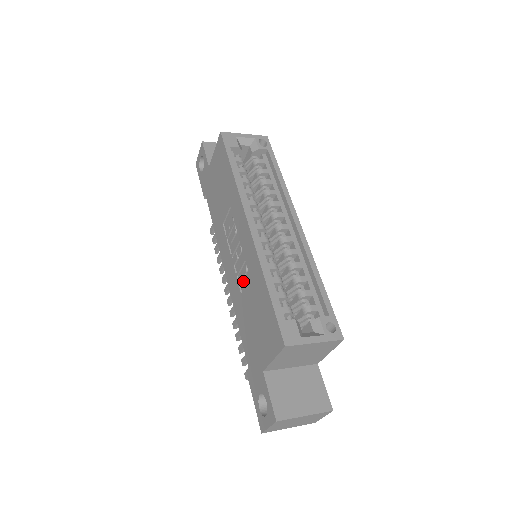
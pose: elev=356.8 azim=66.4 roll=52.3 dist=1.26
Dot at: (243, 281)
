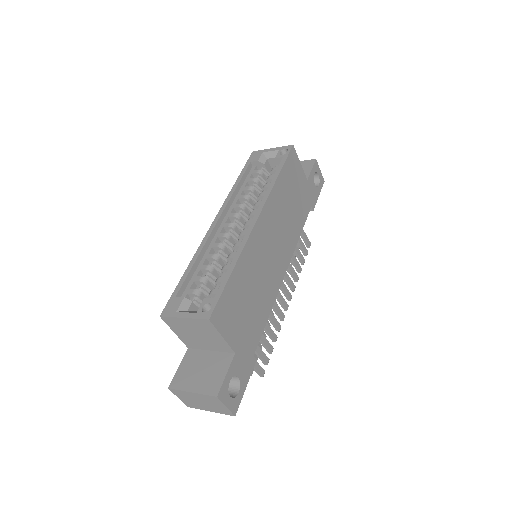
Dot at: occluded
